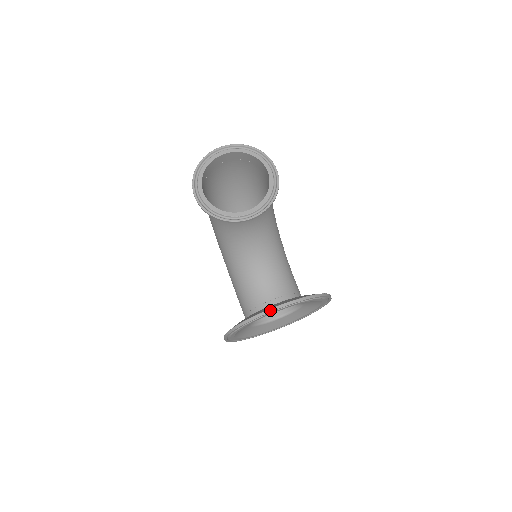
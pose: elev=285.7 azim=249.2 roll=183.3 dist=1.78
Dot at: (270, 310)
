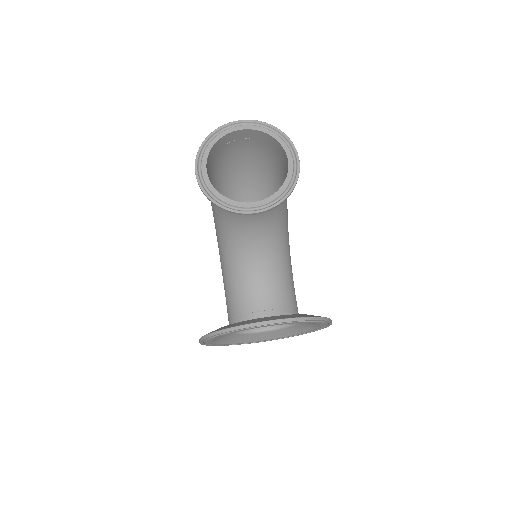
Dot at: (256, 324)
